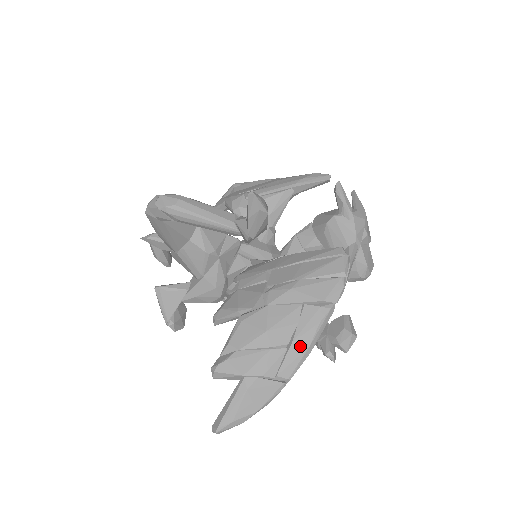
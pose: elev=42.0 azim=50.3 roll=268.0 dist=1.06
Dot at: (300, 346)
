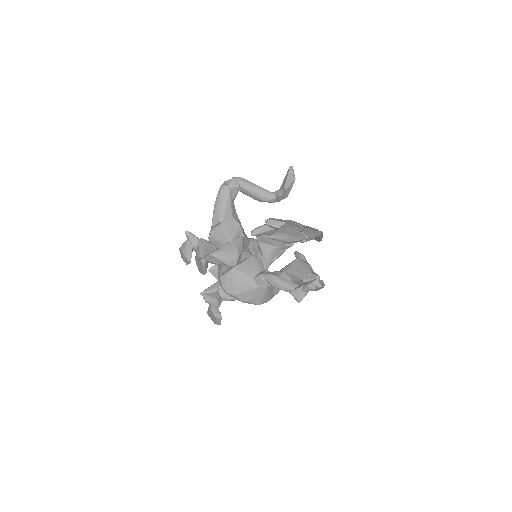
Dot at: (310, 231)
